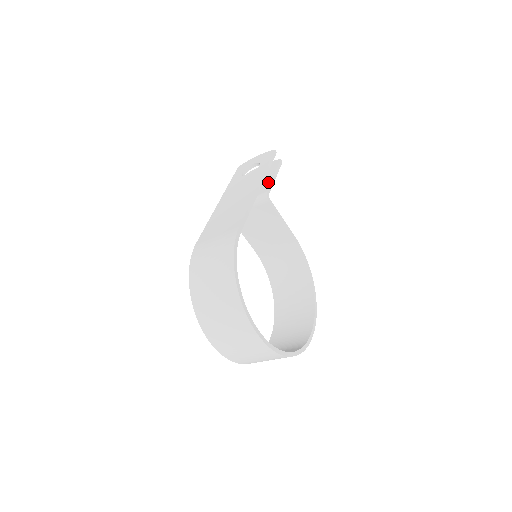
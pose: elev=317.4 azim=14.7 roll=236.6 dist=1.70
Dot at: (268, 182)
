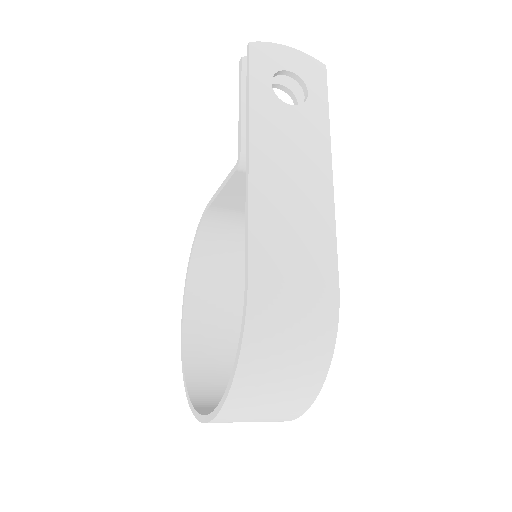
Dot at: occluded
